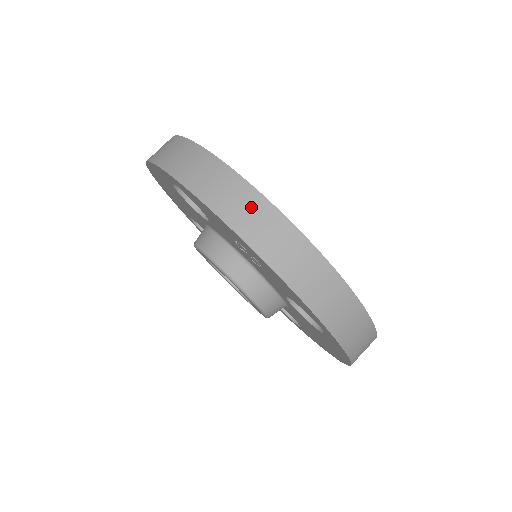
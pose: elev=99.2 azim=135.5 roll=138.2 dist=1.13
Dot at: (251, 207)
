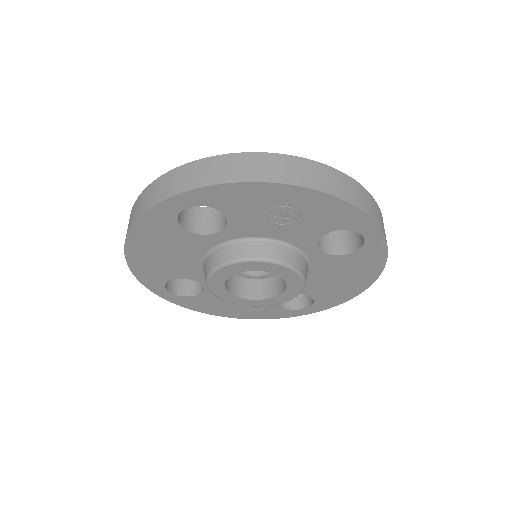
Dot at: (275, 164)
